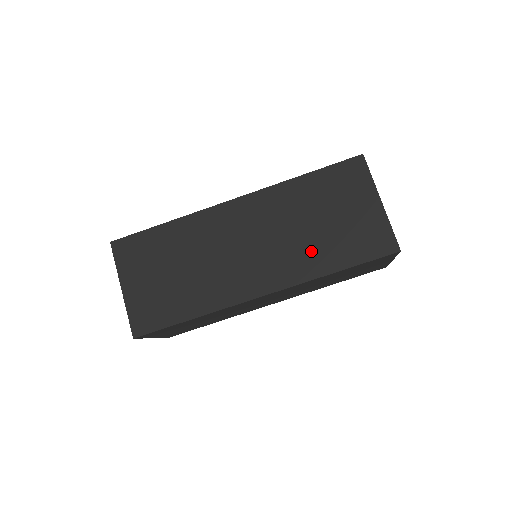
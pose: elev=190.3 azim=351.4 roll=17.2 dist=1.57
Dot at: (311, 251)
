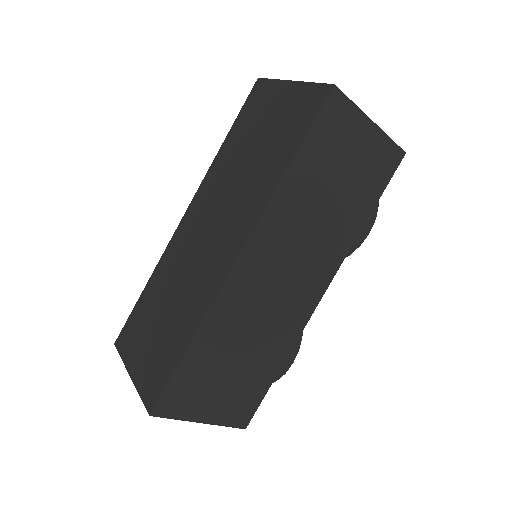
Dot at: (258, 177)
